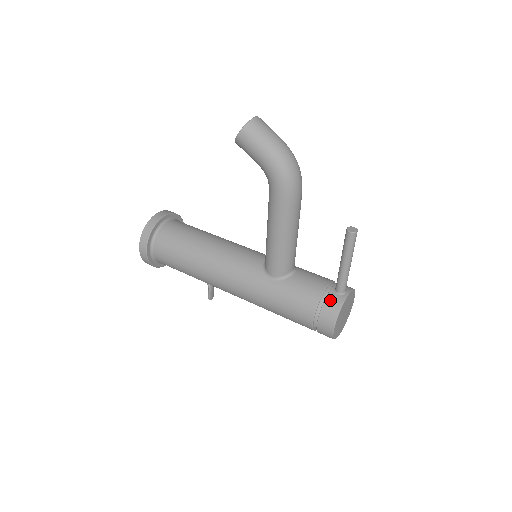
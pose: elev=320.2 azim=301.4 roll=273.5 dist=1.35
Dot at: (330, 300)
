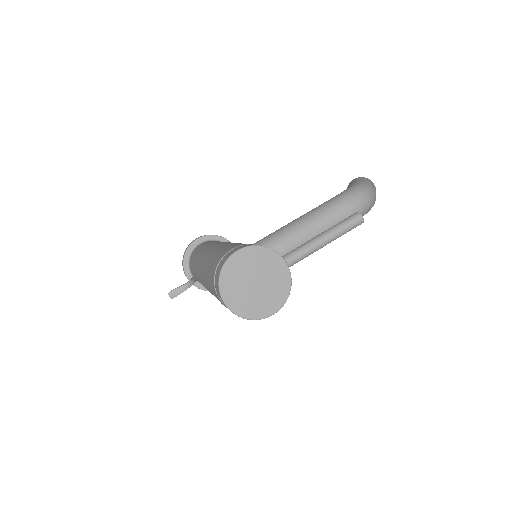
Dot at: occluded
